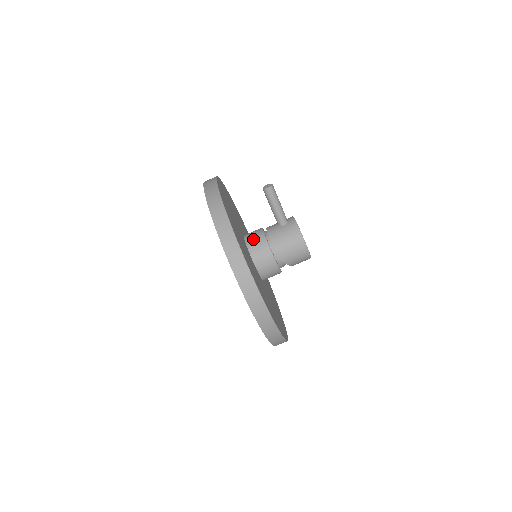
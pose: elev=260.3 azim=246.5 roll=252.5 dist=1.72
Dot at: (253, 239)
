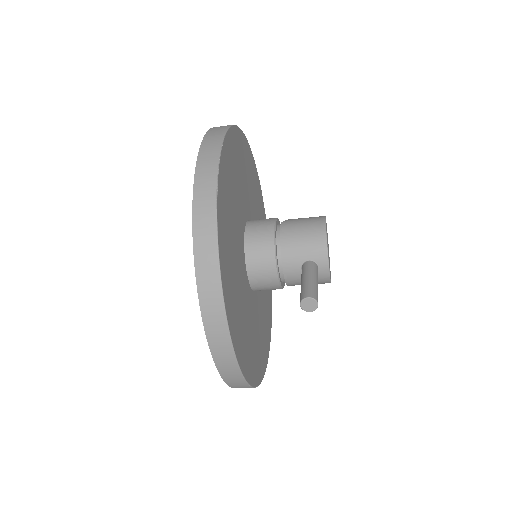
Dot at: (262, 284)
